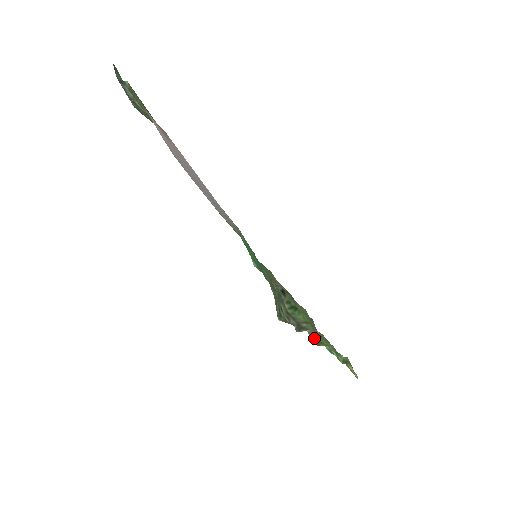
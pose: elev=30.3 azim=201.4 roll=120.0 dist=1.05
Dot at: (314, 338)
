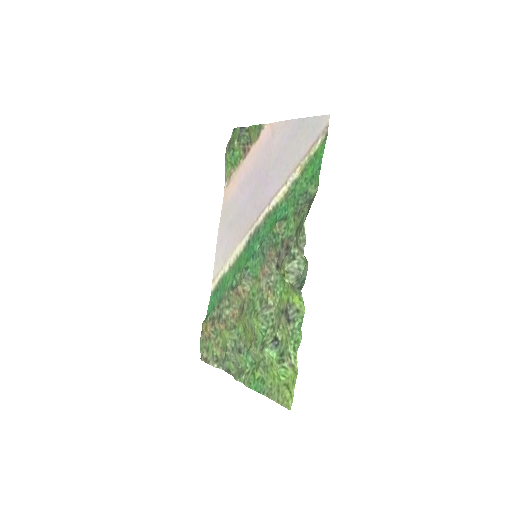
Dot at: (300, 286)
